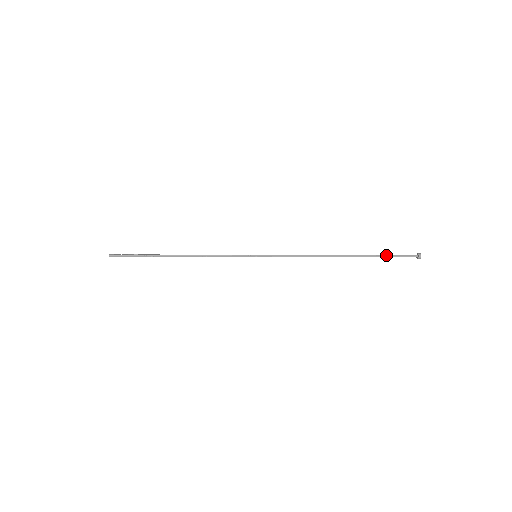
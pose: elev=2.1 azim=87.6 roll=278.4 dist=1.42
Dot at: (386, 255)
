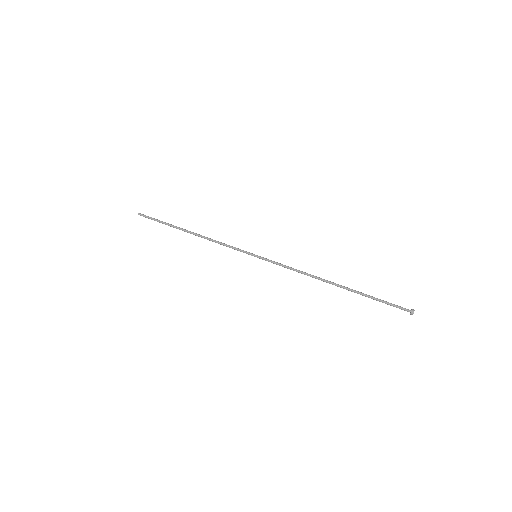
Dot at: (378, 300)
